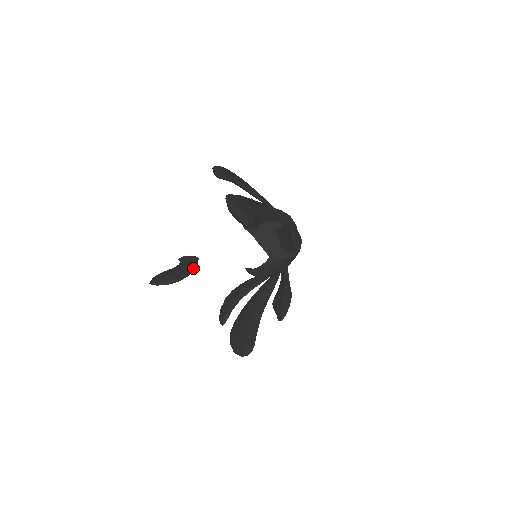
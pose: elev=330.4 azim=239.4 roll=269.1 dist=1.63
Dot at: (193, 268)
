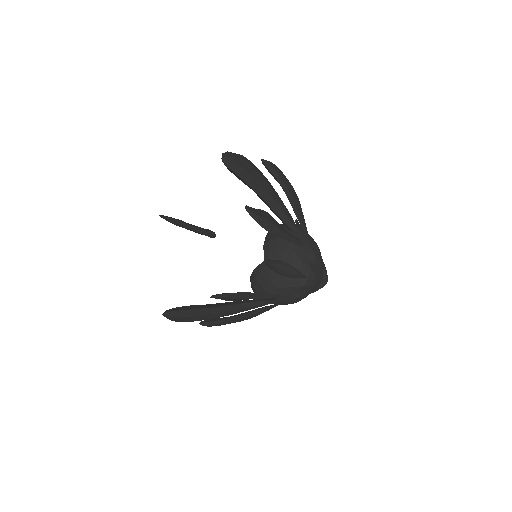
Dot at: (199, 230)
